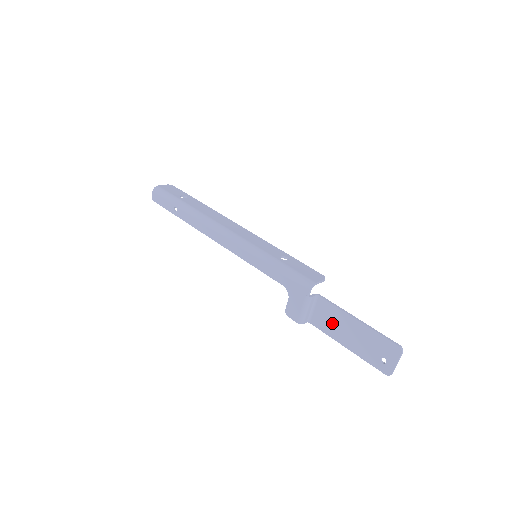
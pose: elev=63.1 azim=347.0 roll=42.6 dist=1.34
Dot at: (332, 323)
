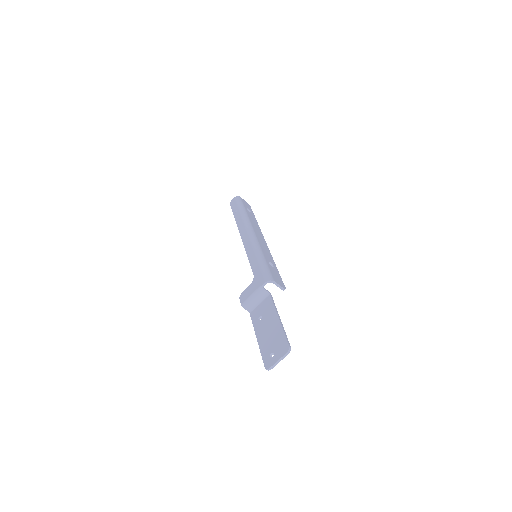
Dot at: (263, 317)
